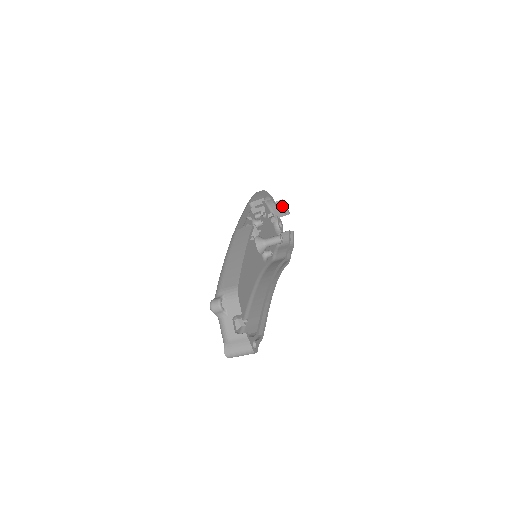
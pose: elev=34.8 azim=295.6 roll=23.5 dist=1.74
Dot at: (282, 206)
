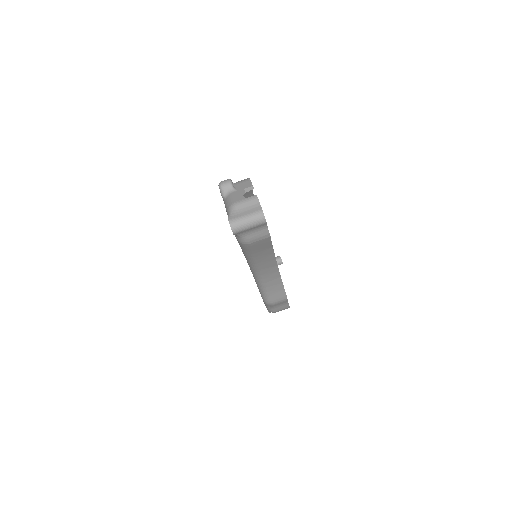
Dot at: occluded
